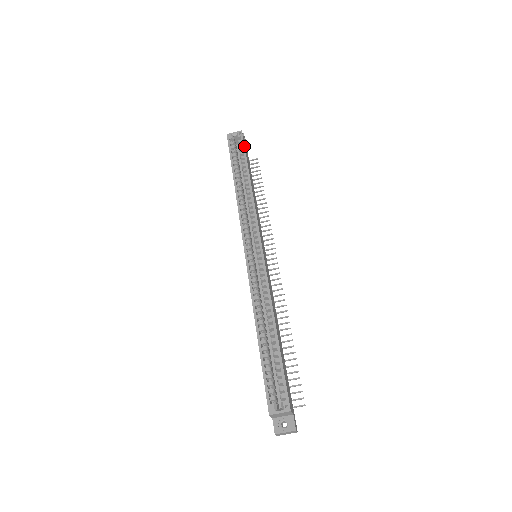
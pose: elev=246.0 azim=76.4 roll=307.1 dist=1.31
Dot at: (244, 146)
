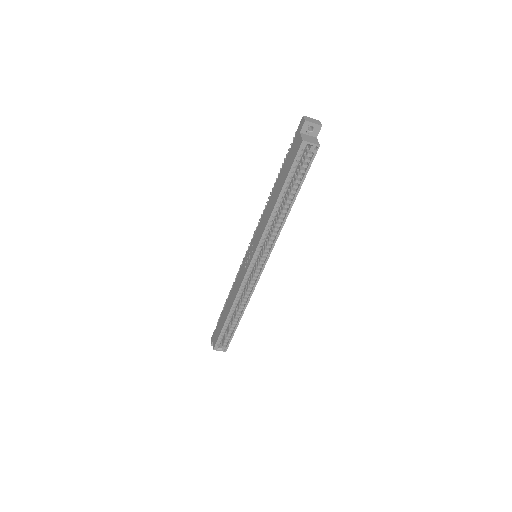
Dot at: (309, 168)
